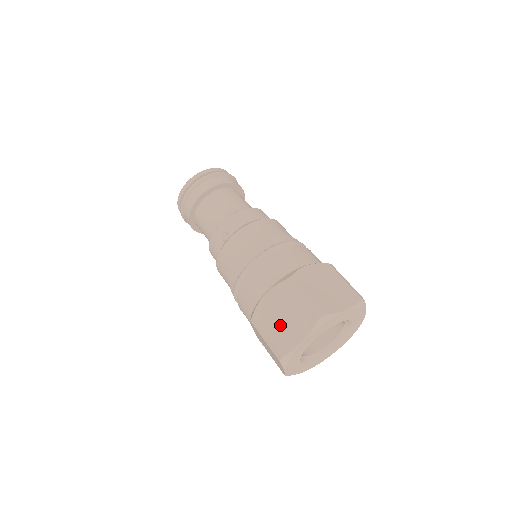
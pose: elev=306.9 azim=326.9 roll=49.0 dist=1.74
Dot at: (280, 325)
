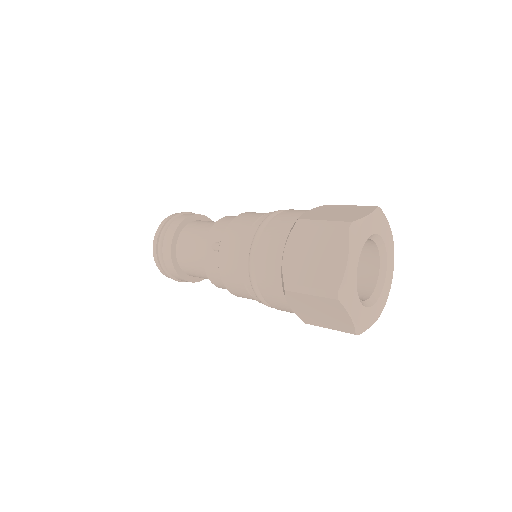
Dot at: (316, 266)
